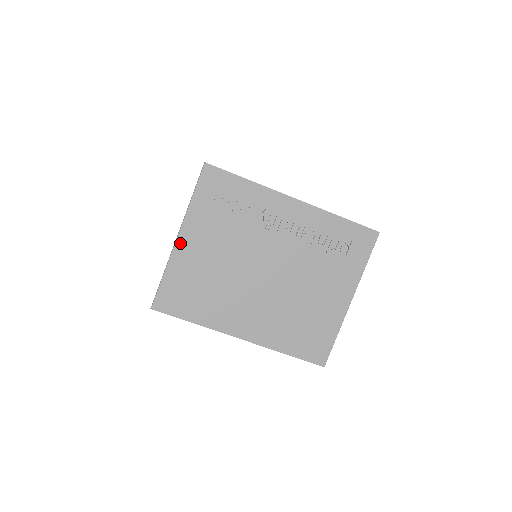
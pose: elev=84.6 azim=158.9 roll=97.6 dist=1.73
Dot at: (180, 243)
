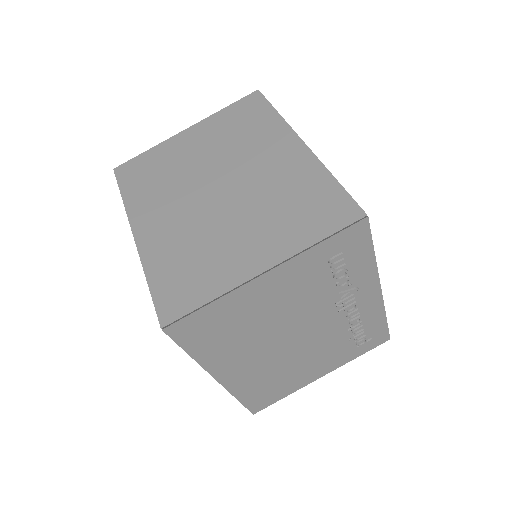
Dot at: (260, 280)
